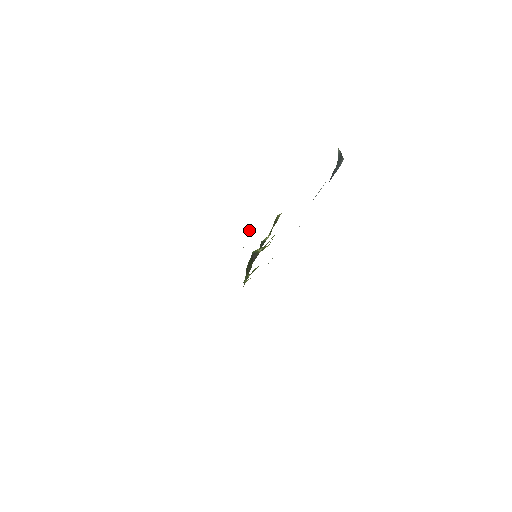
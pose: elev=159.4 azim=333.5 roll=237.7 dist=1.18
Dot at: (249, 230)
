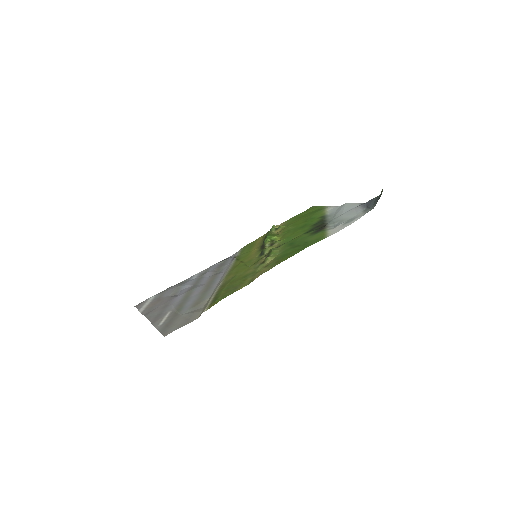
Dot at: (203, 310)
